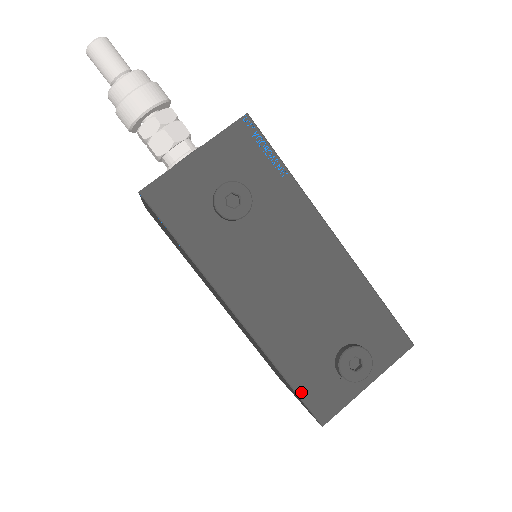
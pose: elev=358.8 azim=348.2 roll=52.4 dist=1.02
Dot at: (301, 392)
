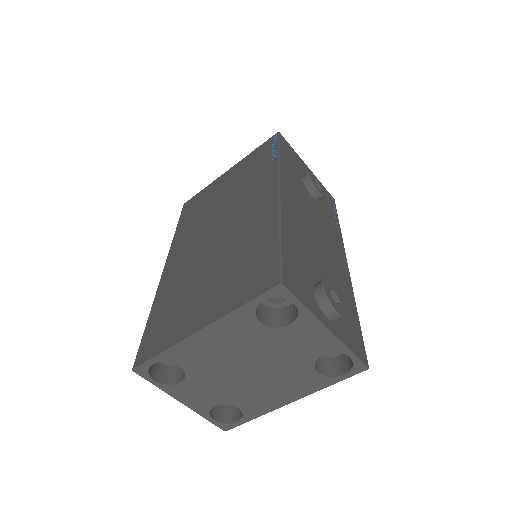
Dot at: (284, 252)
